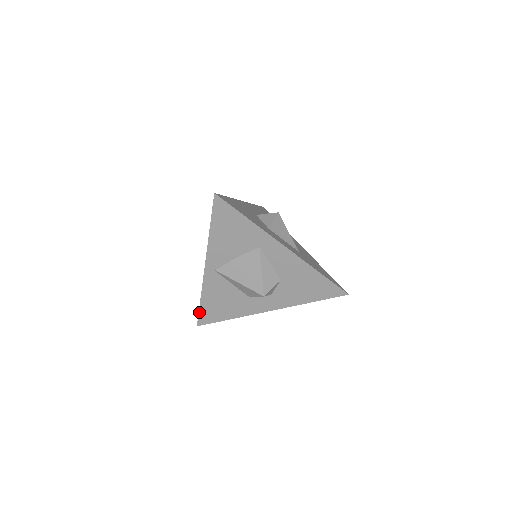
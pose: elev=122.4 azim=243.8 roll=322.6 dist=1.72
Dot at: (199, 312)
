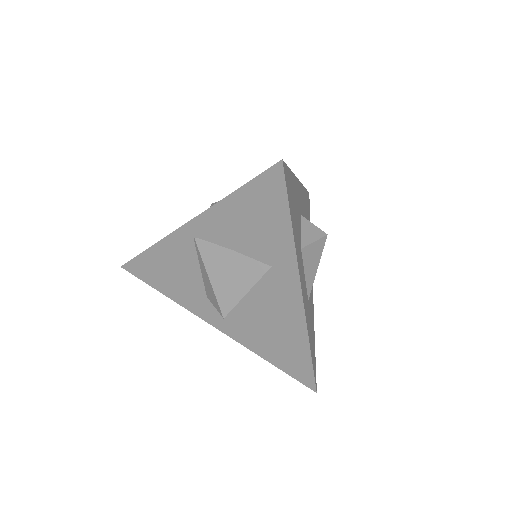
Dot at: (136, 257)
